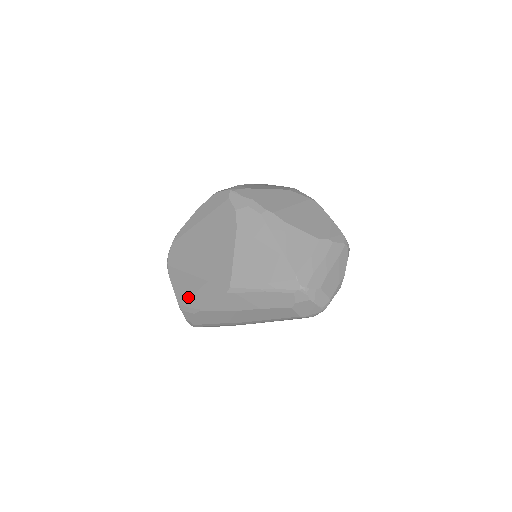
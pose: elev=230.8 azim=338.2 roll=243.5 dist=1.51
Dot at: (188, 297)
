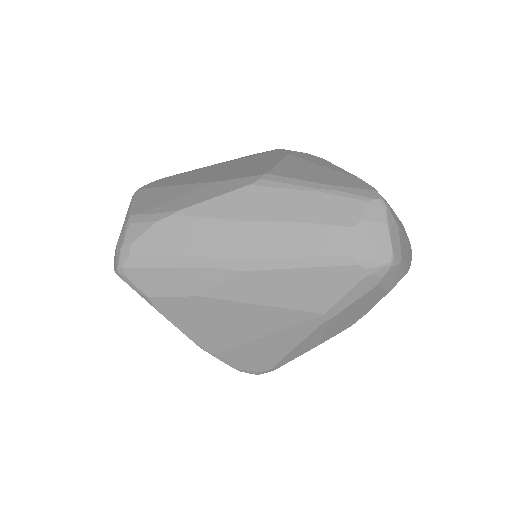
Dot at: (160, 203)
